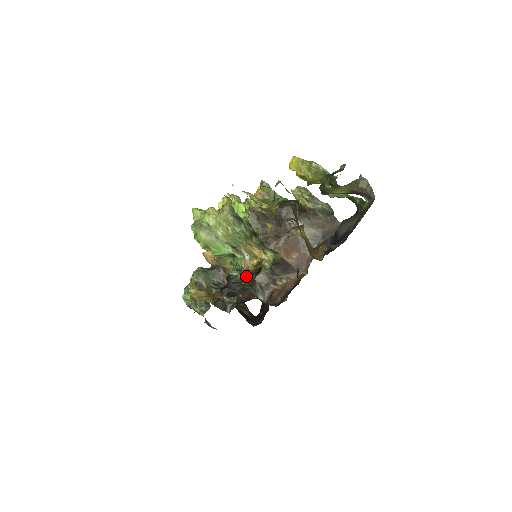
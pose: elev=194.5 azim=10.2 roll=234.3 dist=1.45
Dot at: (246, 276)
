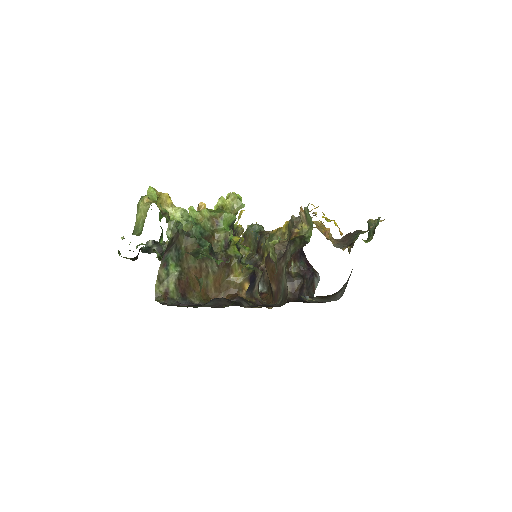
Dot at: occluded
